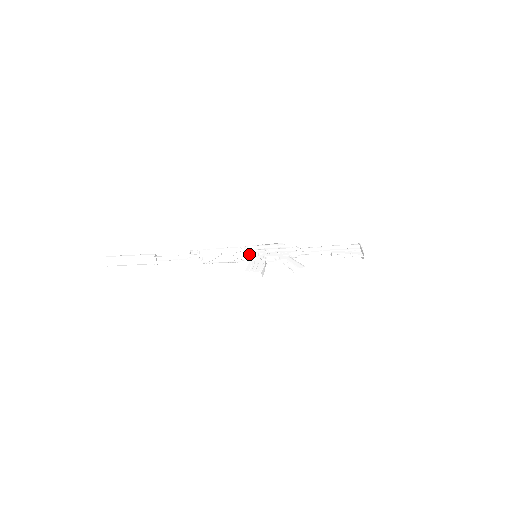
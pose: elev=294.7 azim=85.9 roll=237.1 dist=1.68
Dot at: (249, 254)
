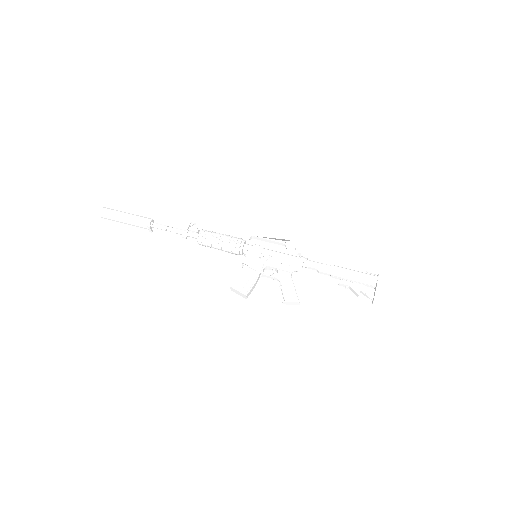
Dot at: (247, 255)
